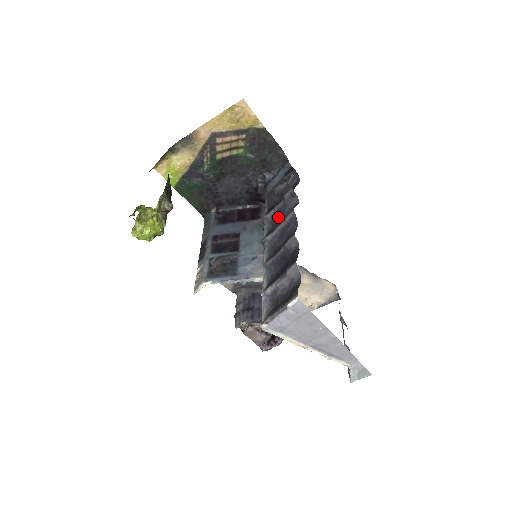
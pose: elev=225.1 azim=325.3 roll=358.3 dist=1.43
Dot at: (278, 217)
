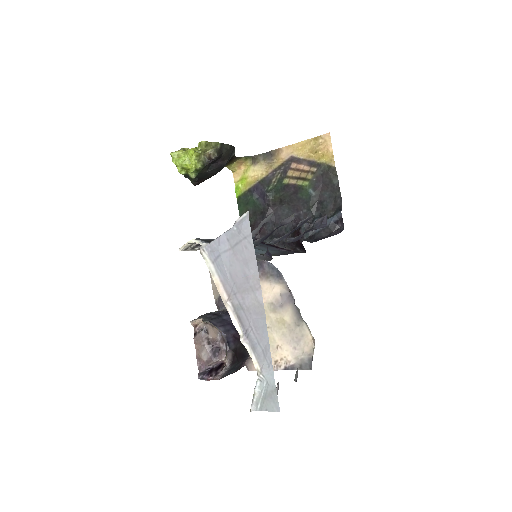
Dot at: (300, 238)
